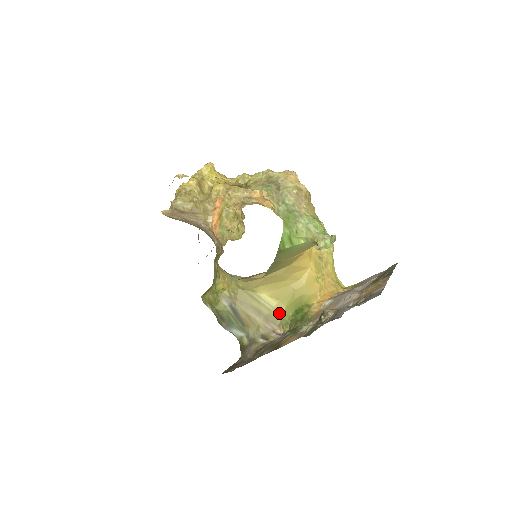
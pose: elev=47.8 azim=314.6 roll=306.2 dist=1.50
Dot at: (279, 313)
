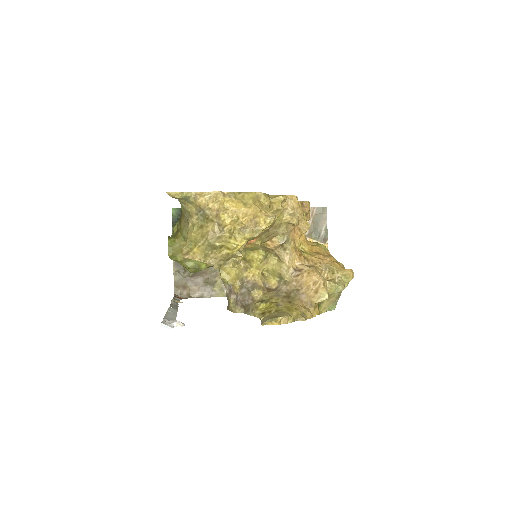
Dot at: occluded
